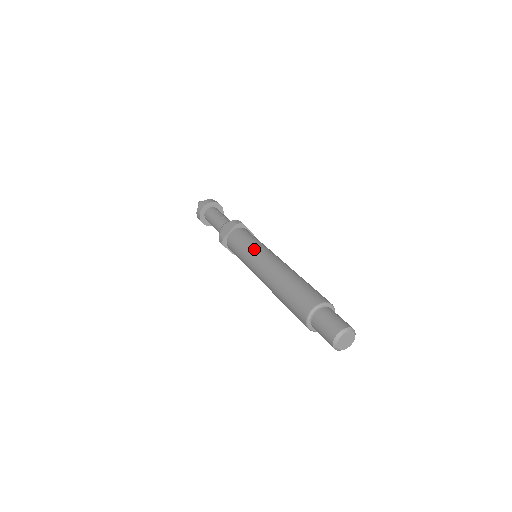
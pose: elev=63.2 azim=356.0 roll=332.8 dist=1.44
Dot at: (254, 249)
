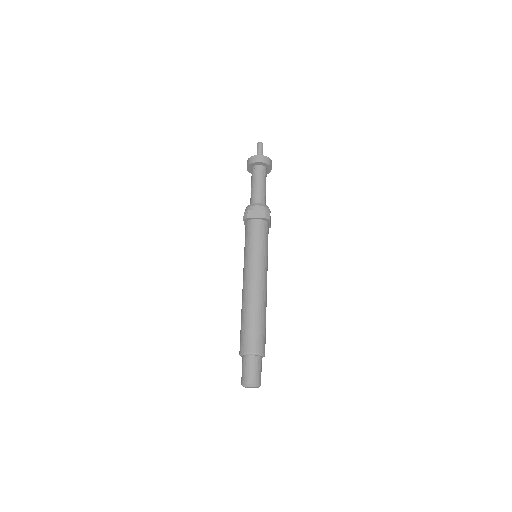
Dot at: (244, 261)
